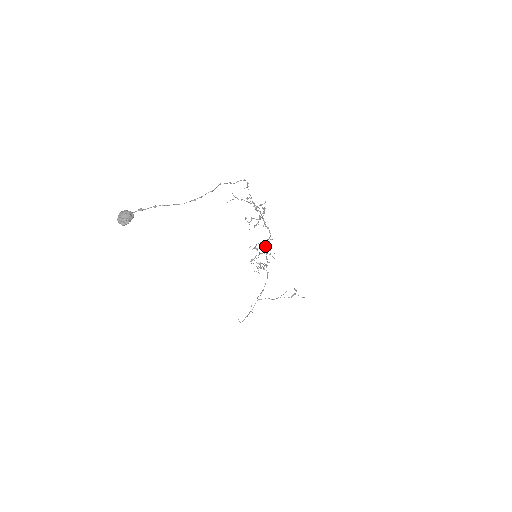
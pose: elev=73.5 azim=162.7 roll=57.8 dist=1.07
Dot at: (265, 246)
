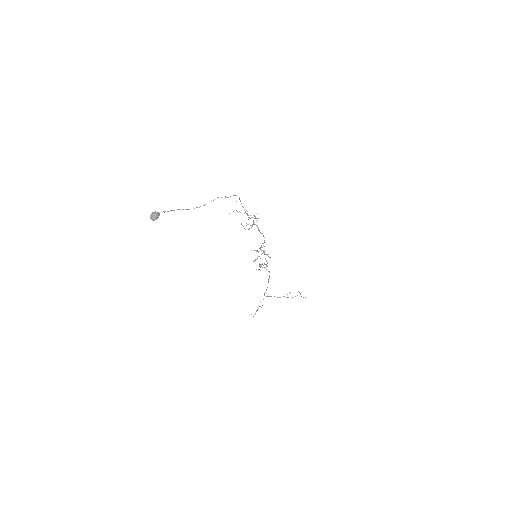
Dot at: occluded
